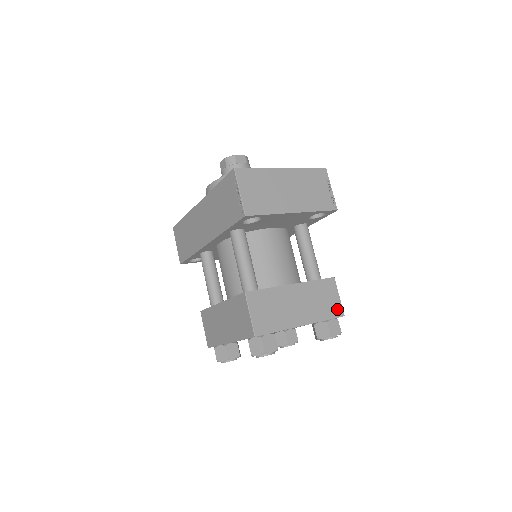
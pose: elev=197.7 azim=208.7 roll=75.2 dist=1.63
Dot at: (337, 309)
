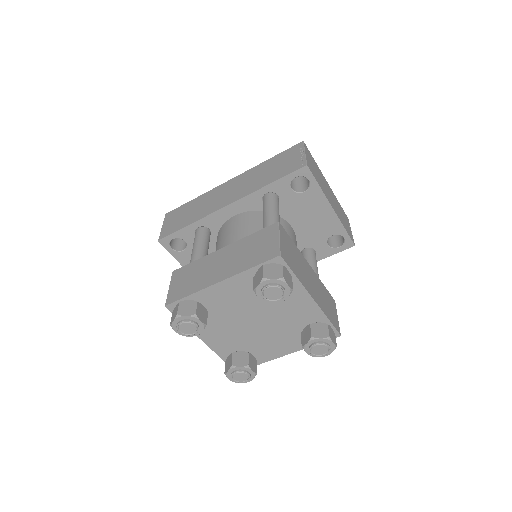
Dot at: (336, 323)
